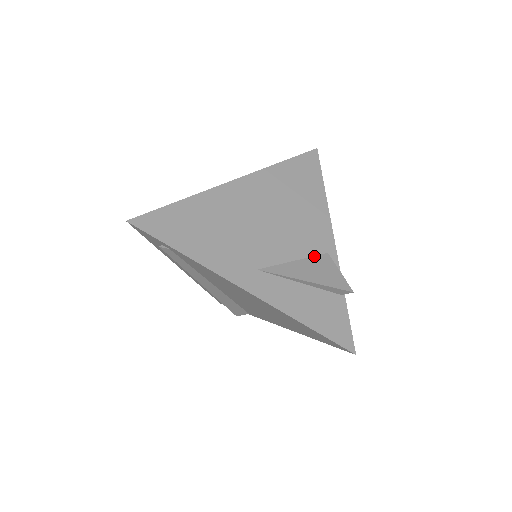
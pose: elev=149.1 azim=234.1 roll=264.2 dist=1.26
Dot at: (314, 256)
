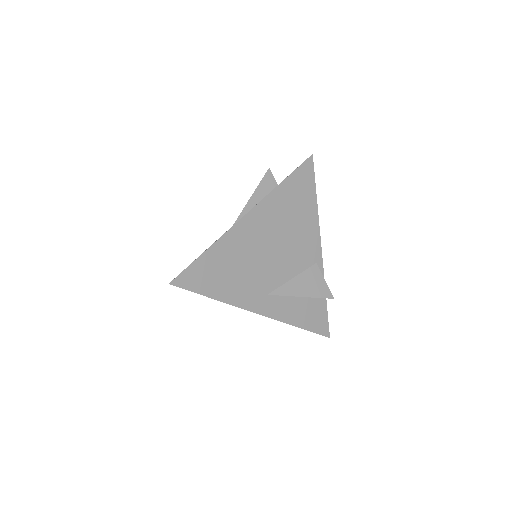
Dot at: (307, 269)
